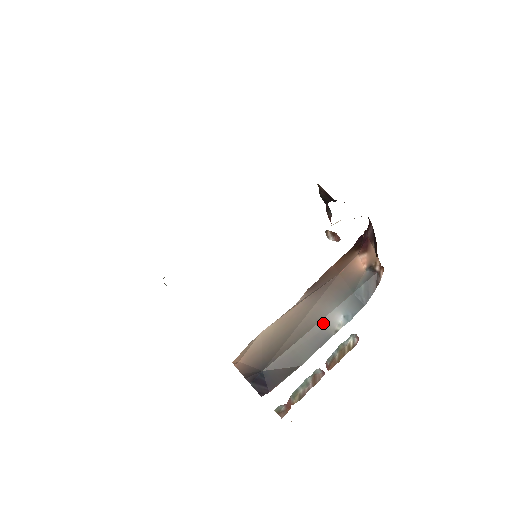
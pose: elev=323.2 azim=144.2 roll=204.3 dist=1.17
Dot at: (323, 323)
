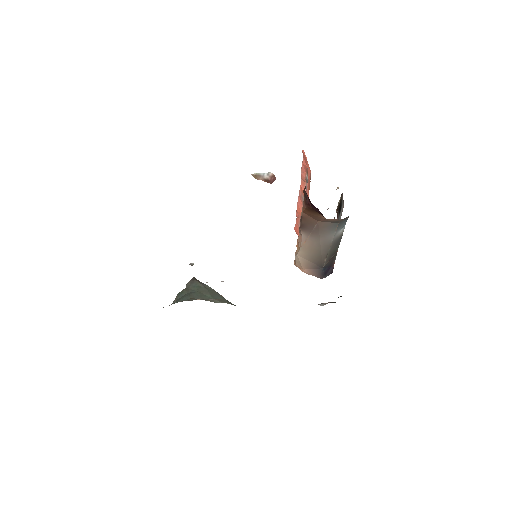
Dot at: (334, 240)
